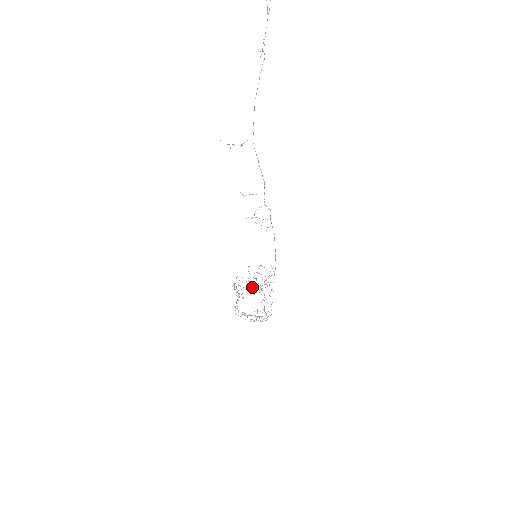
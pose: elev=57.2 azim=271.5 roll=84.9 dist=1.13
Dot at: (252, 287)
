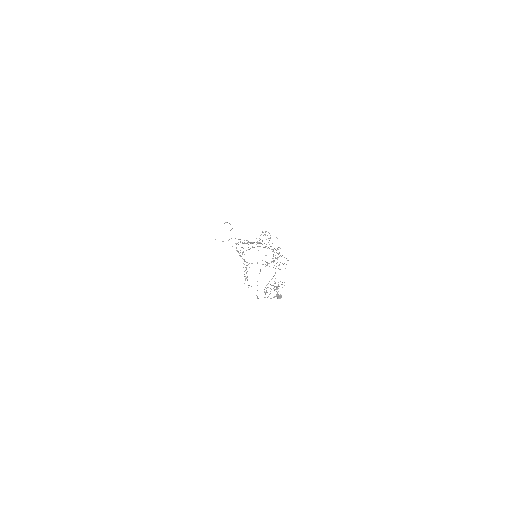
Dot at: occluded
